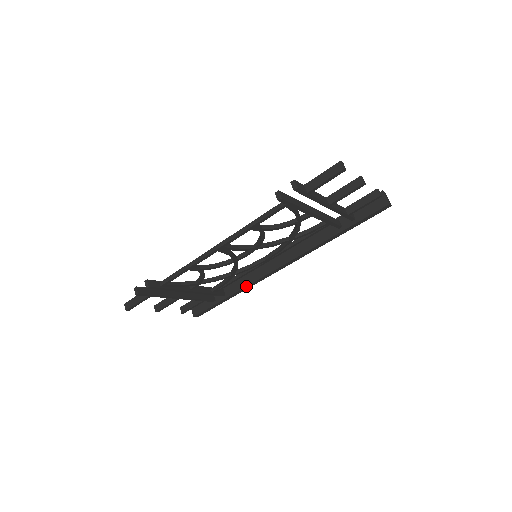
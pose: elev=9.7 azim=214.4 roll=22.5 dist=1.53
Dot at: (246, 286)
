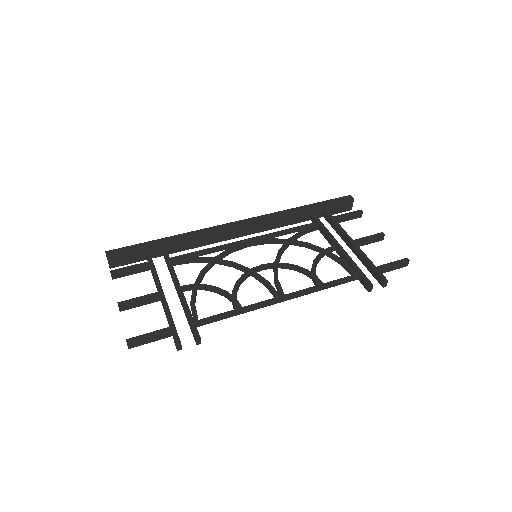
Dot at: (197, 247)
